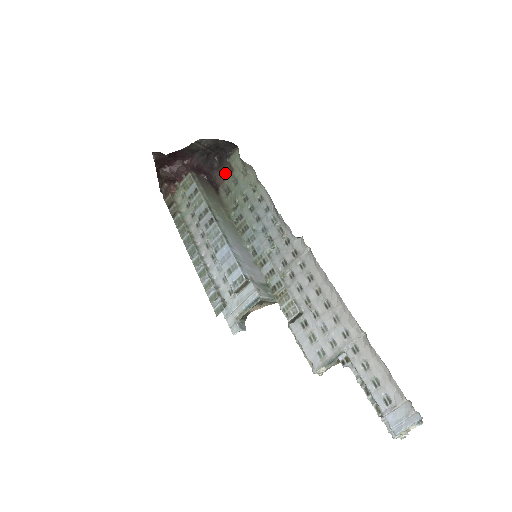
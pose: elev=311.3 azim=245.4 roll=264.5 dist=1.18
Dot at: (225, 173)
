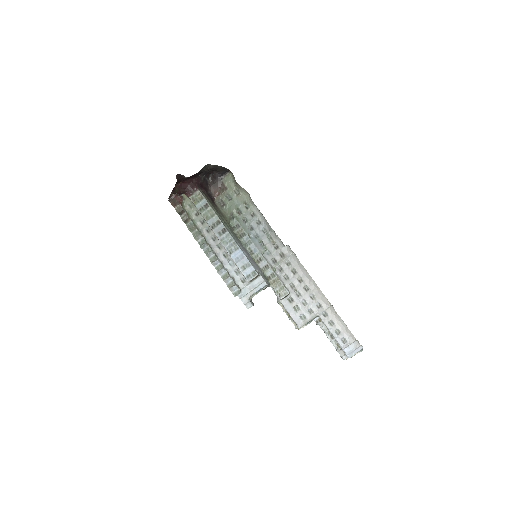
Dot at: (219, 189)
